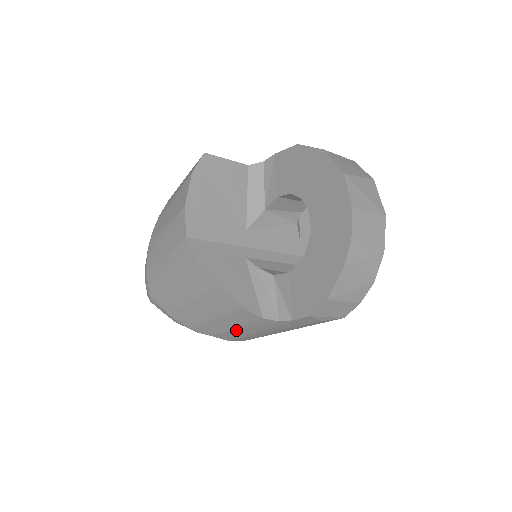
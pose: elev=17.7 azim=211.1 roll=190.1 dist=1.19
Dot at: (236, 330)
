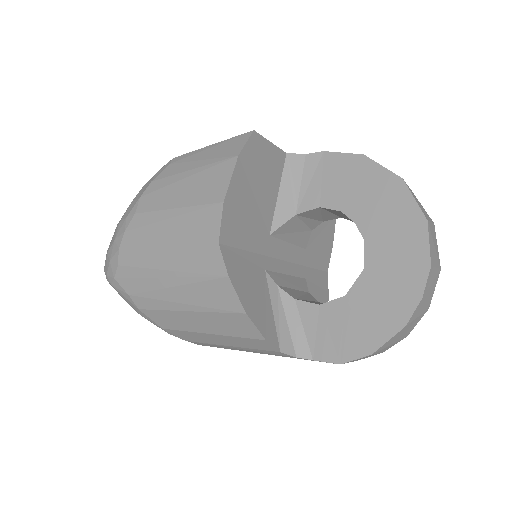
Dot at: (228, 347)
